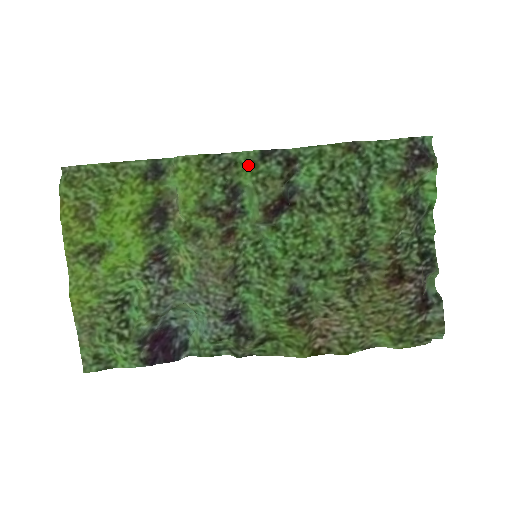
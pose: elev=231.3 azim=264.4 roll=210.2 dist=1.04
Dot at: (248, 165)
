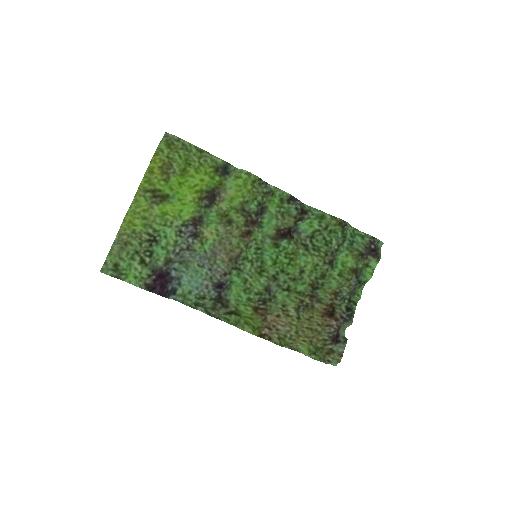
Dot at: (278, 199)
